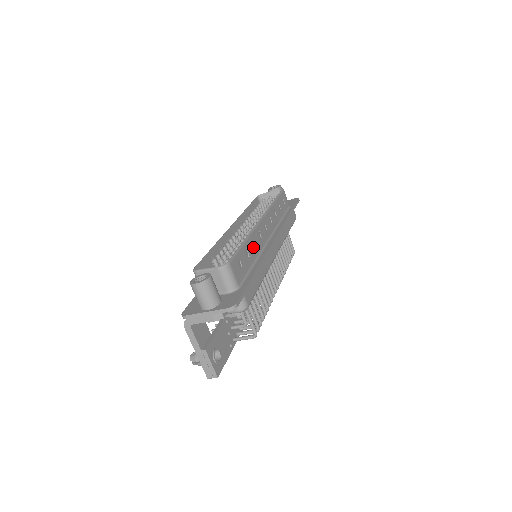
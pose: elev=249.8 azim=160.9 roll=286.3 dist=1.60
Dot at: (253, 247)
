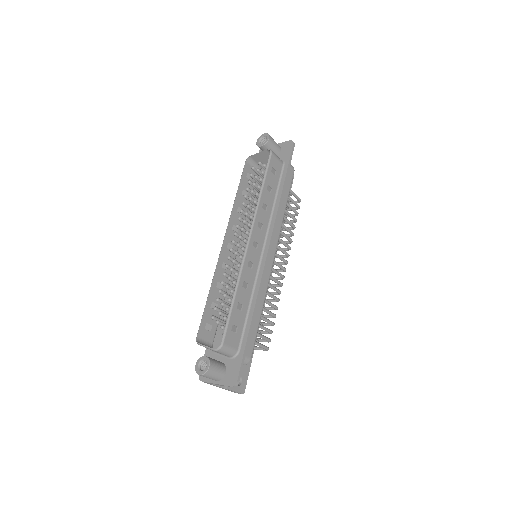
Dot at: (245, 289)
